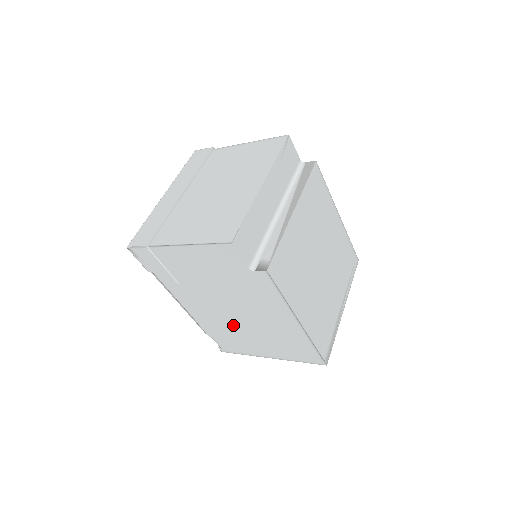
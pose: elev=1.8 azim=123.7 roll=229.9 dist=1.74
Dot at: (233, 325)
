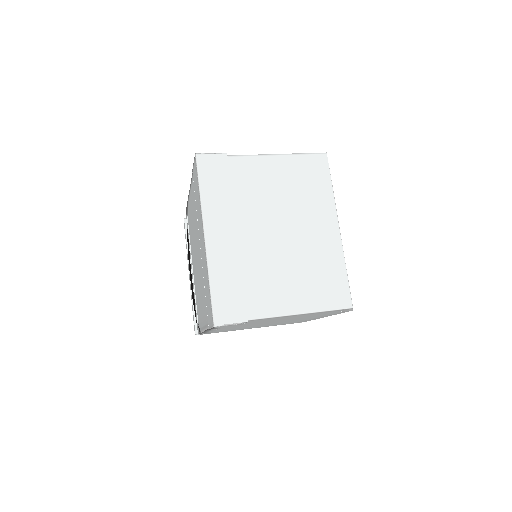
Dot at: occluded
